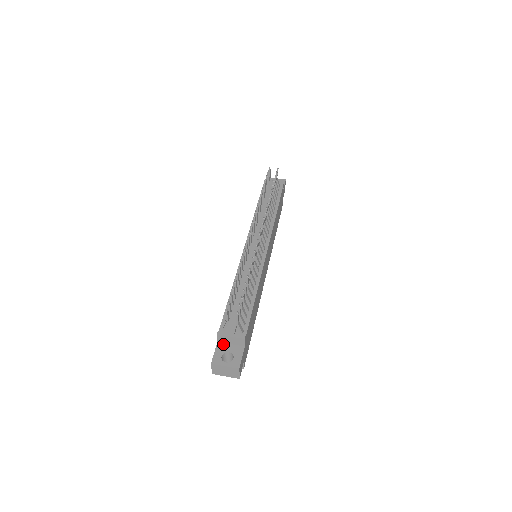
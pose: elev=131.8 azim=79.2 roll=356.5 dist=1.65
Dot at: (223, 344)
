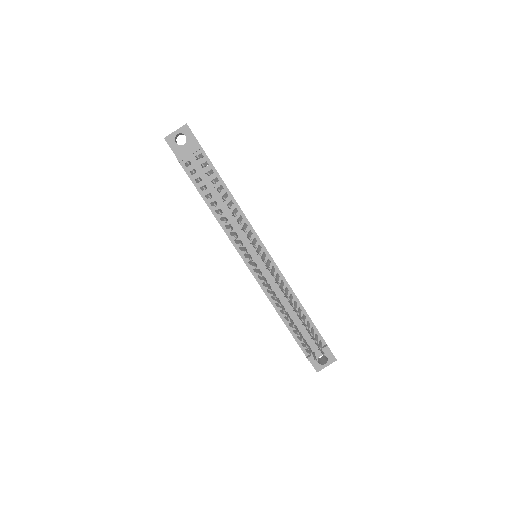
Dot at: occluded
